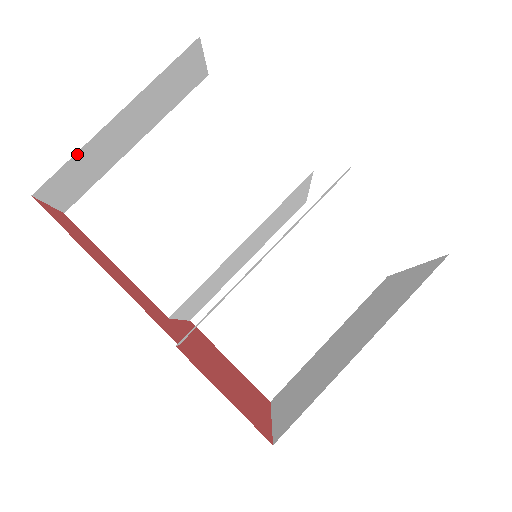
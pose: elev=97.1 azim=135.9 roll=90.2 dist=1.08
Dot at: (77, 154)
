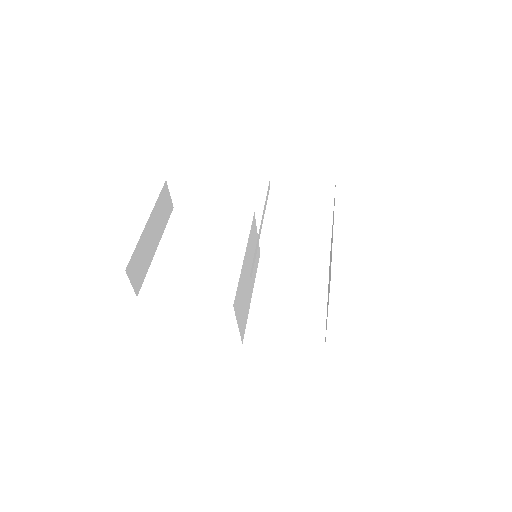
Dot at: (137, 245)
